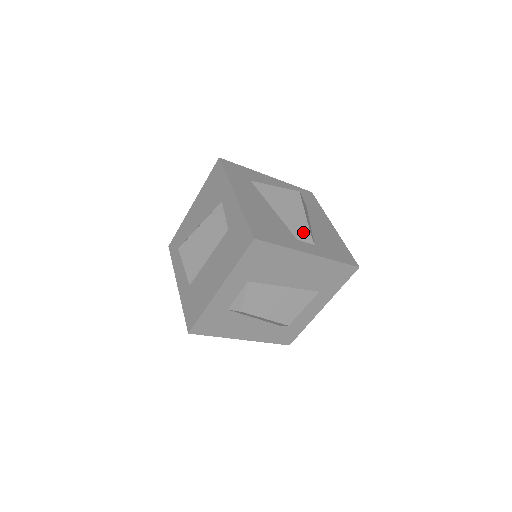
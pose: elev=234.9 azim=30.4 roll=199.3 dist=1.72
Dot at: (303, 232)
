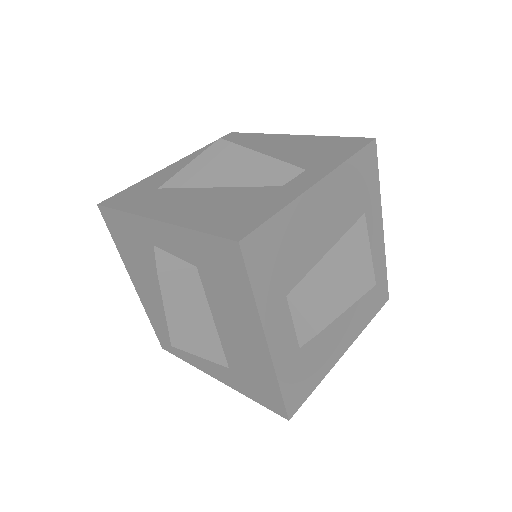
Dot at: (278, 171)
